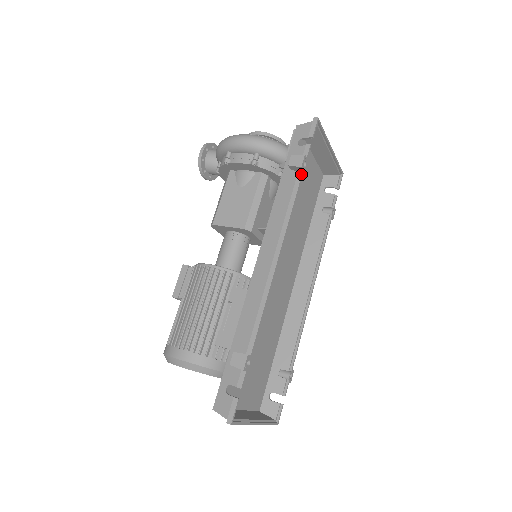
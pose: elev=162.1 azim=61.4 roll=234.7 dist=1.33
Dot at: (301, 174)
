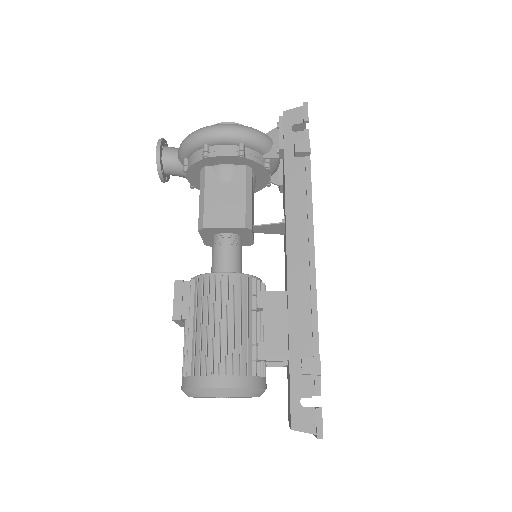
Dot at: (309, 160)
